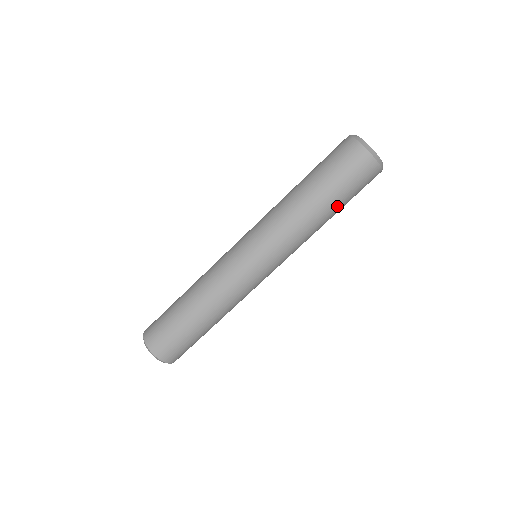
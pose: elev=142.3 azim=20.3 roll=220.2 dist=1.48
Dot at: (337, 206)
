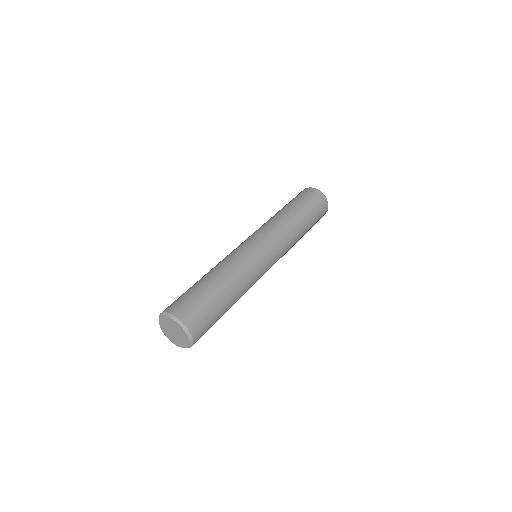
Dot at: (308, 230)
